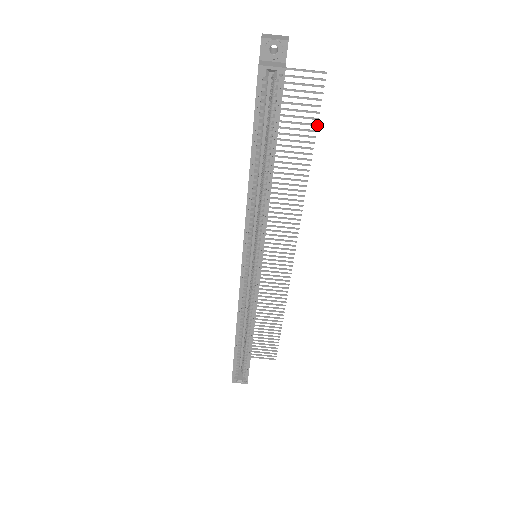
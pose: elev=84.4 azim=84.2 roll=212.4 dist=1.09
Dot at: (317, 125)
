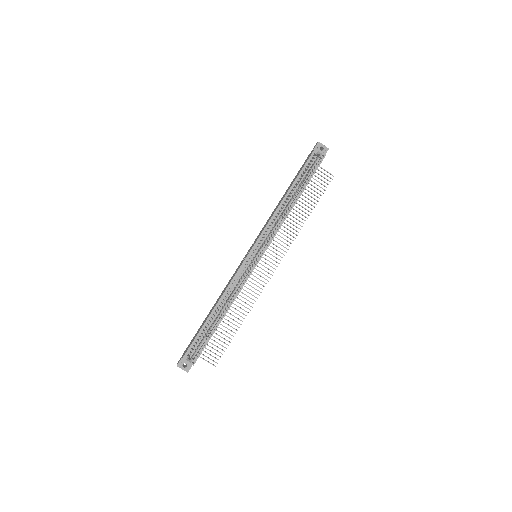
Dot at: occluded
